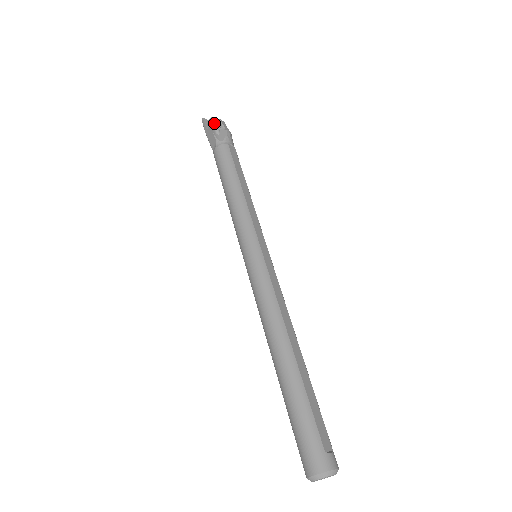
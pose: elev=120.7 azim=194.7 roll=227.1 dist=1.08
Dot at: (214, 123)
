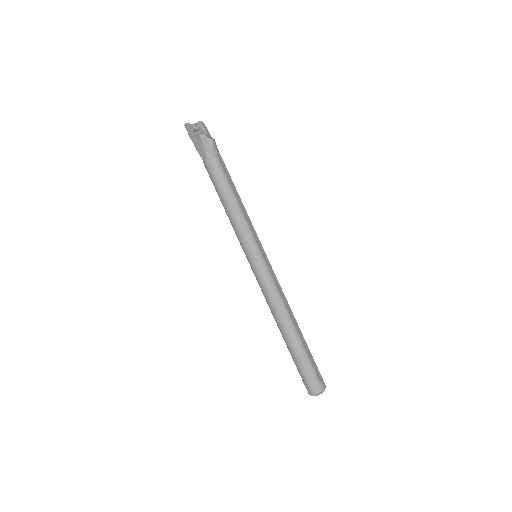
Dot at: (198, 130)
